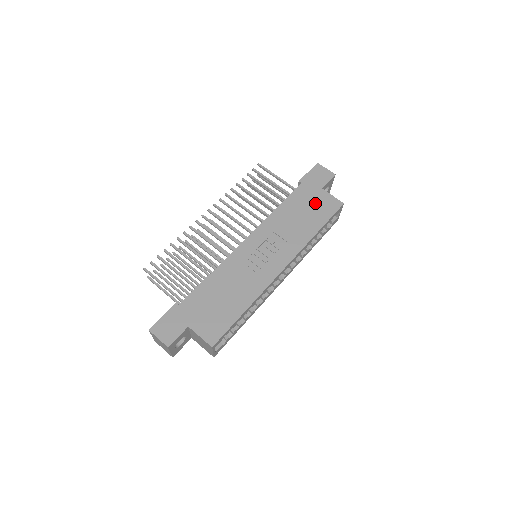
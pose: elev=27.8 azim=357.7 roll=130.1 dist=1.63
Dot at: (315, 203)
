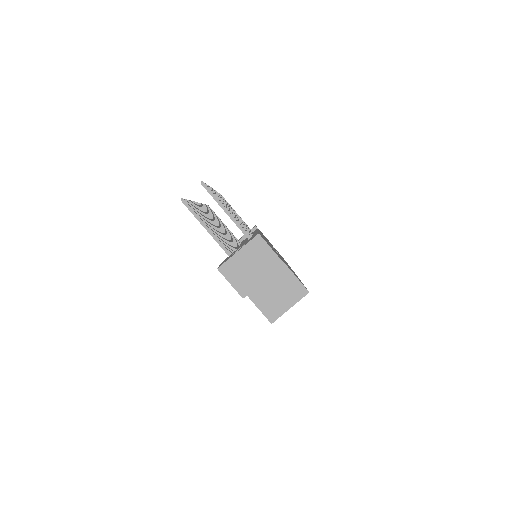
Dot at: occluded
